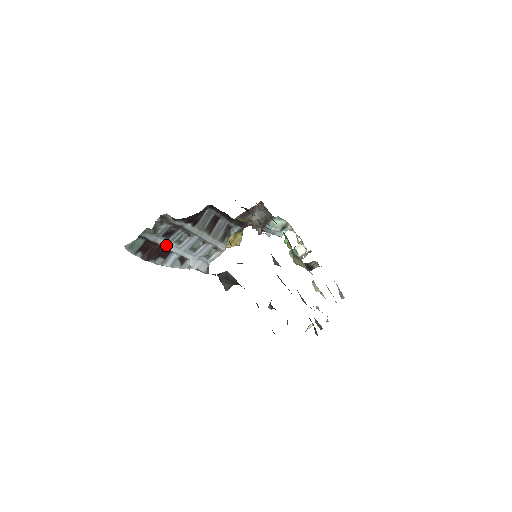
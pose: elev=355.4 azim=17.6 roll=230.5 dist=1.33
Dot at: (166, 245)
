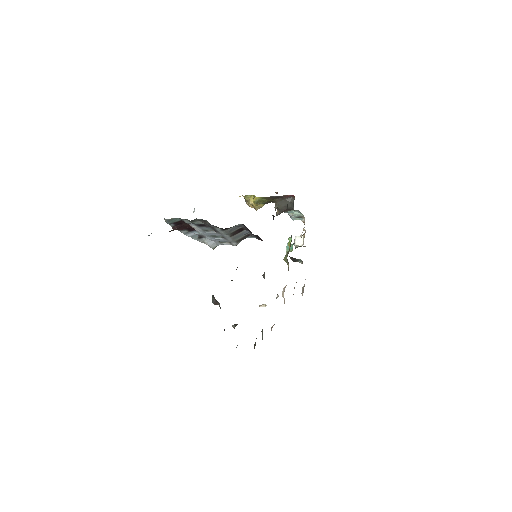
Dot at: (195, 227)
